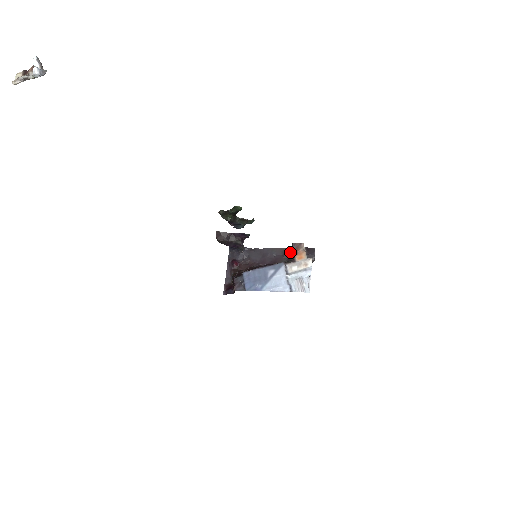
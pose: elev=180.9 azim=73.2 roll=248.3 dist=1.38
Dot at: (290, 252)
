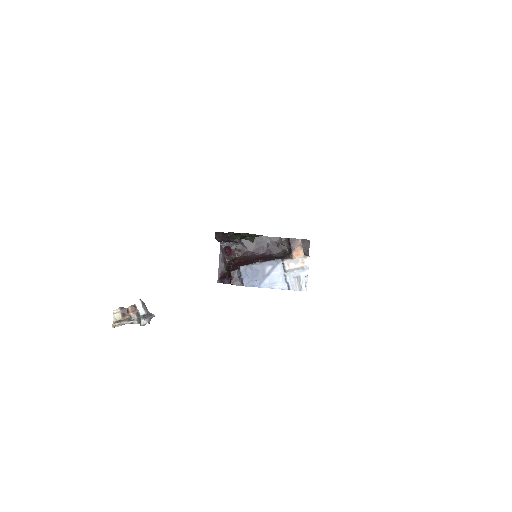
Dot at: (285, 243)
